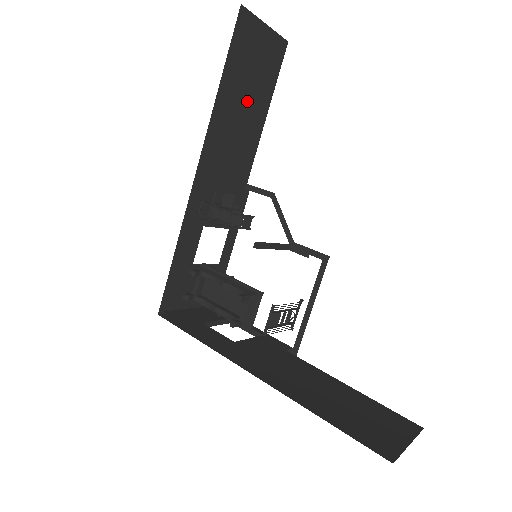
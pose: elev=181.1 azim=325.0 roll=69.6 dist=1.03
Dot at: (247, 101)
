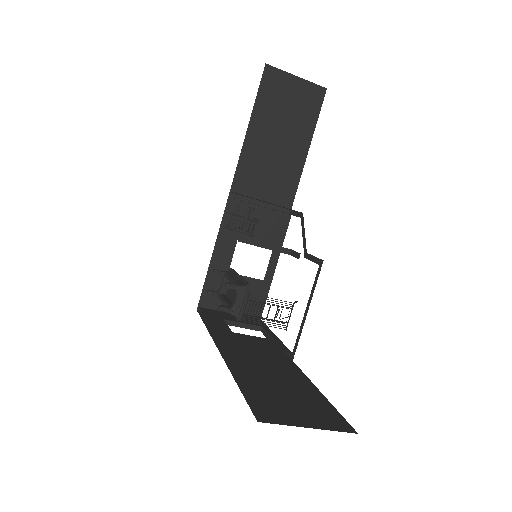
Dot at: (282, 138)
